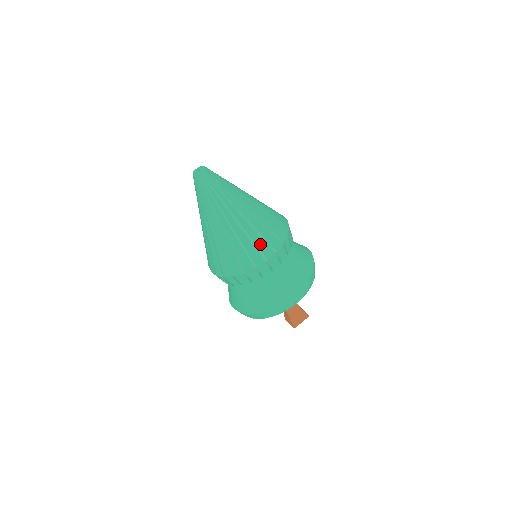
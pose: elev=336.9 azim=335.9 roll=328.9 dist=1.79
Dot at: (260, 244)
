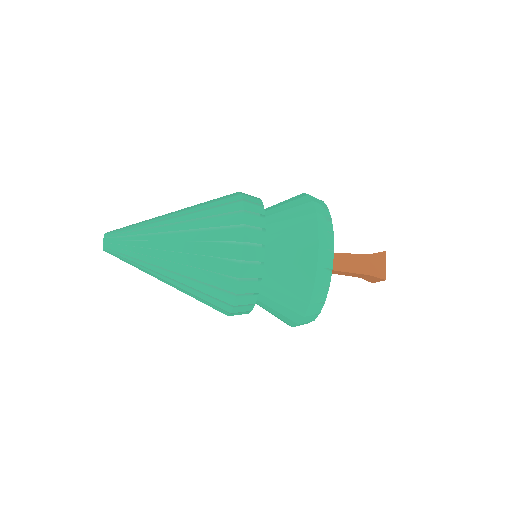
Dot at: (210, 305)
